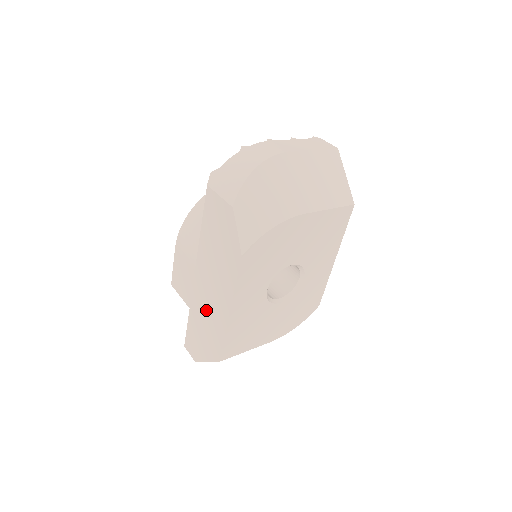
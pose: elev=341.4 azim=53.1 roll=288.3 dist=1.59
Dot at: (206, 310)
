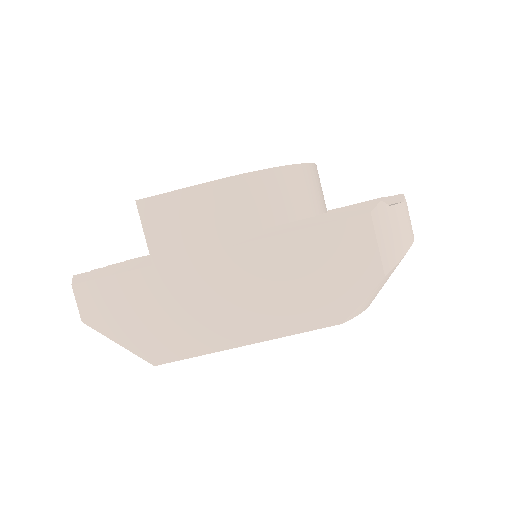
Dot at: (196, 301)
